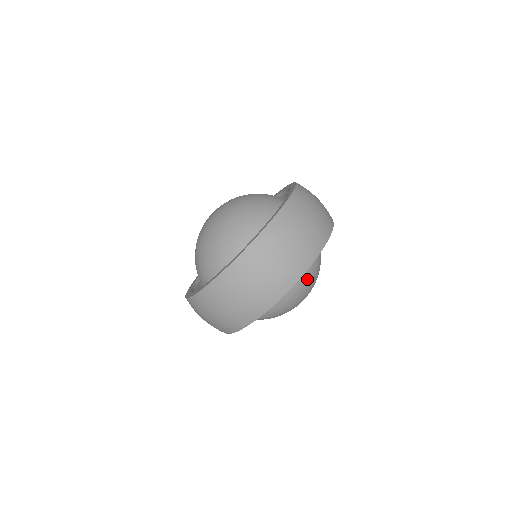
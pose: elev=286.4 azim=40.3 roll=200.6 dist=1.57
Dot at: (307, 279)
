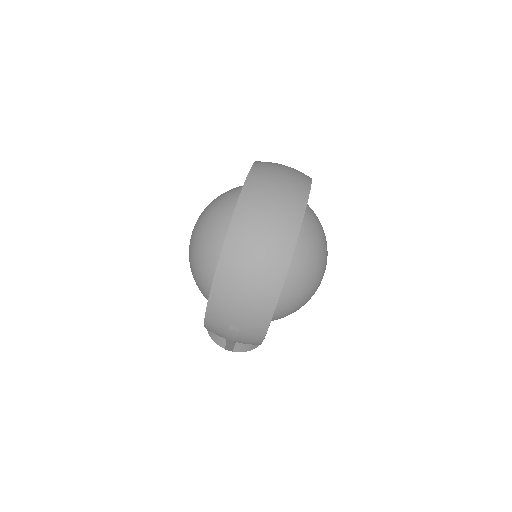
Dot at: (316, 224)
